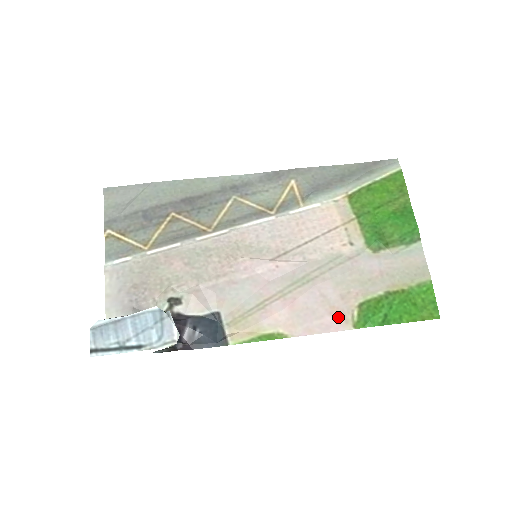
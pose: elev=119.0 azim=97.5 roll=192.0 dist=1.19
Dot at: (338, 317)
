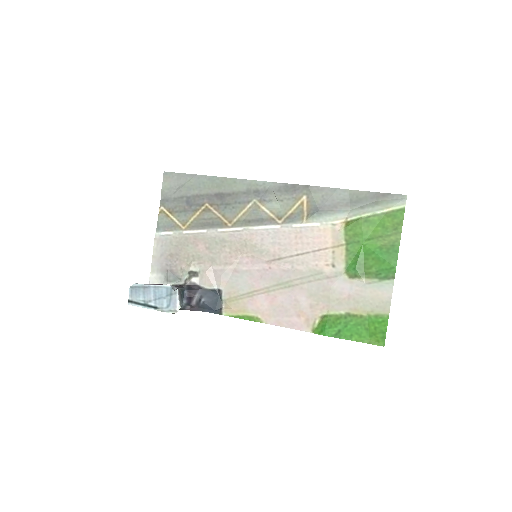
Dot at: (303, 320)
